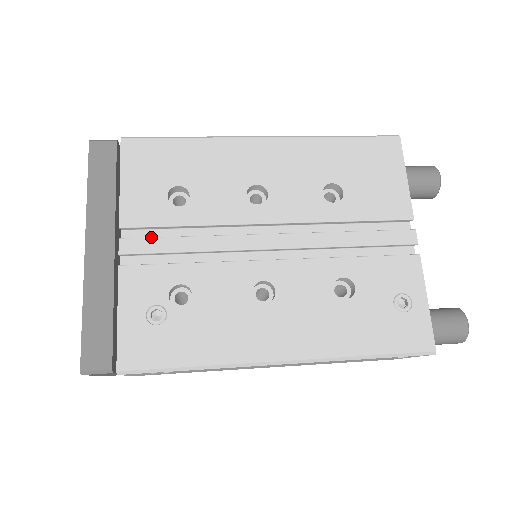
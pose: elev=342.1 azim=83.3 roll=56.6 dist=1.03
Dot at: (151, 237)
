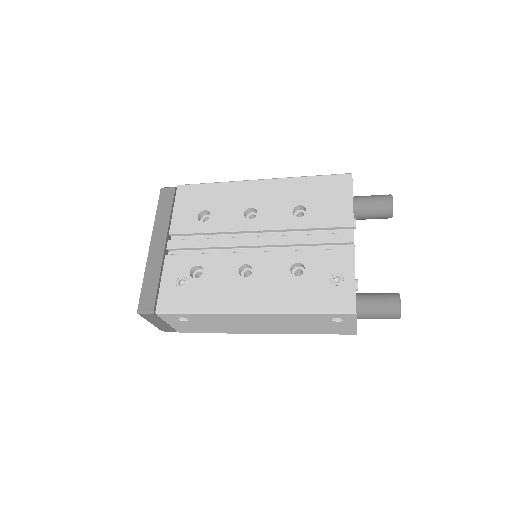
Dot at: (185, 239)
